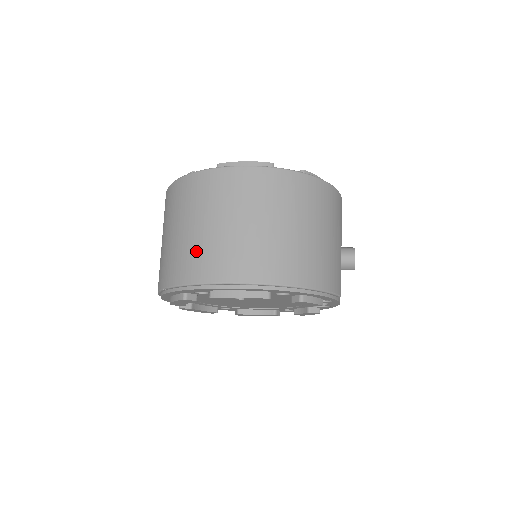
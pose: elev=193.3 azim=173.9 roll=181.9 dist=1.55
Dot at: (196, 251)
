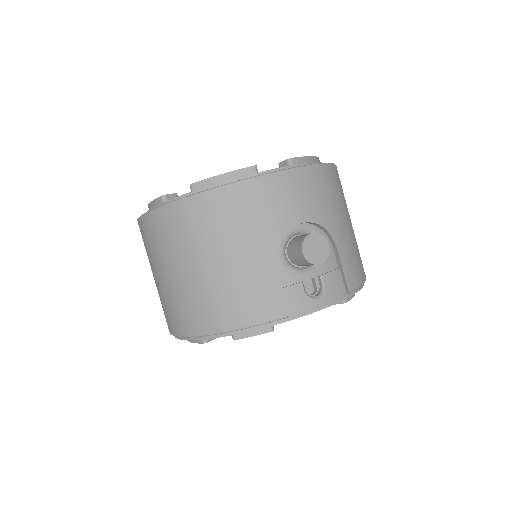
Dot at: occluded
